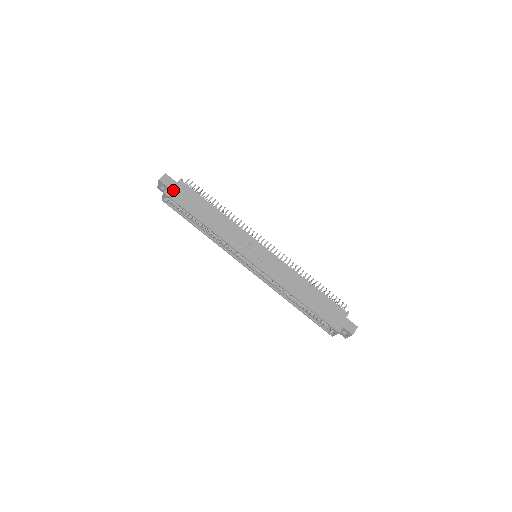
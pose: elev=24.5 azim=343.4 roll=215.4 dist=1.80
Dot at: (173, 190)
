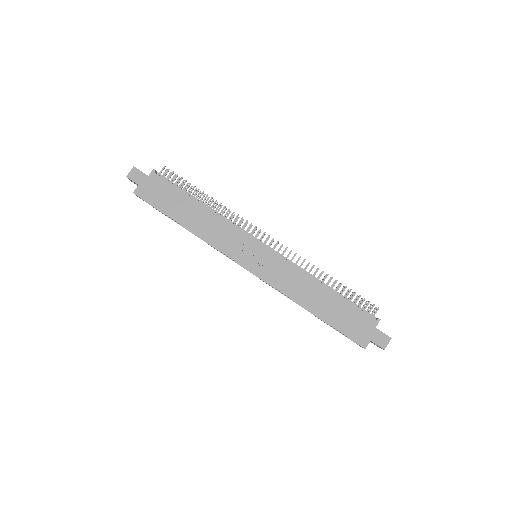
Dot at: (144, 188)
